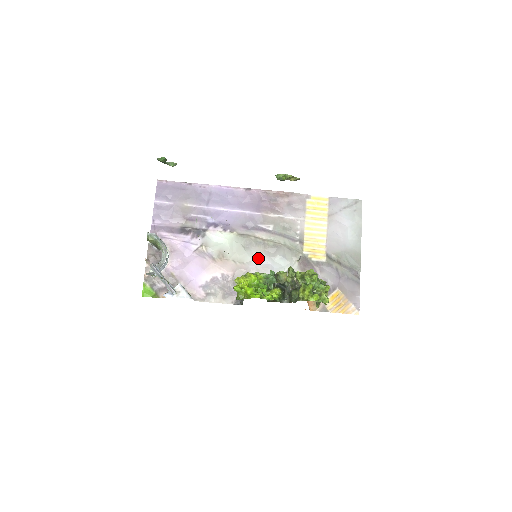
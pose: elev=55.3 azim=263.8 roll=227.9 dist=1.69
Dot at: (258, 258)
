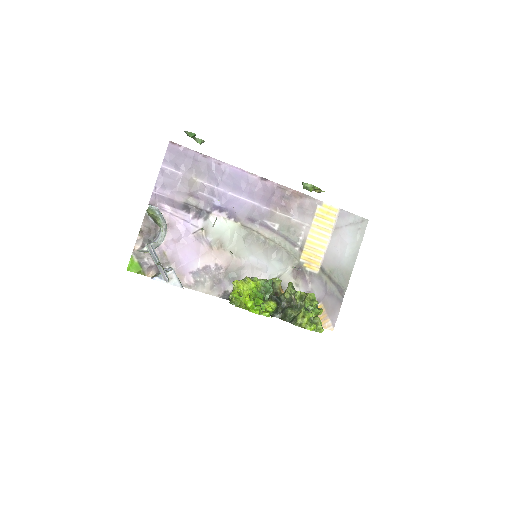
Dot at: (255, 255)
